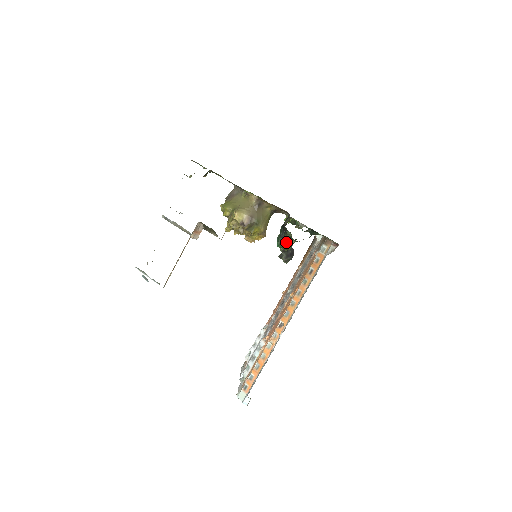
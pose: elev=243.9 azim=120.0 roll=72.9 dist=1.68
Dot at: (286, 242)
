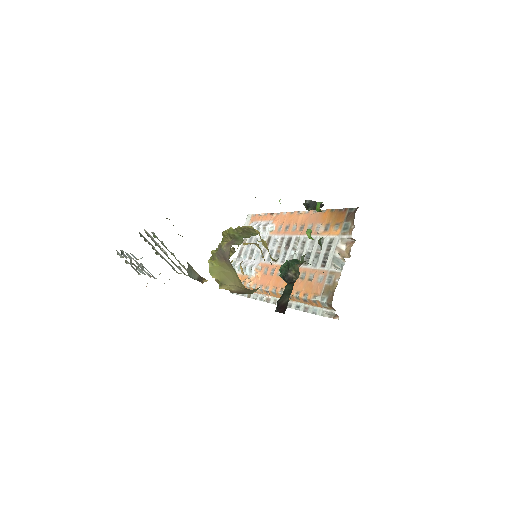
Dot at: occluded
